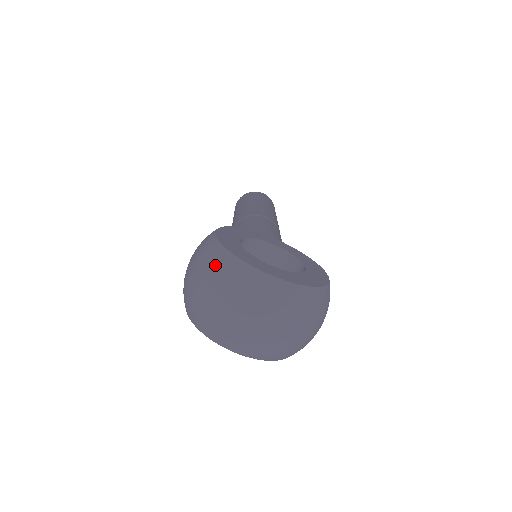
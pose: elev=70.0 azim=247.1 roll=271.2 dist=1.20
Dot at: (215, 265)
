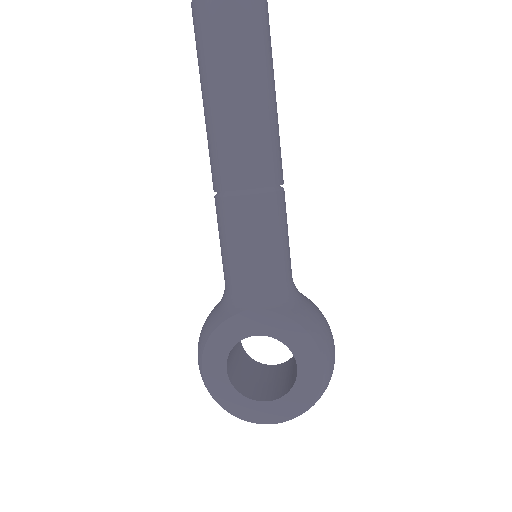
Dot at: occluded
